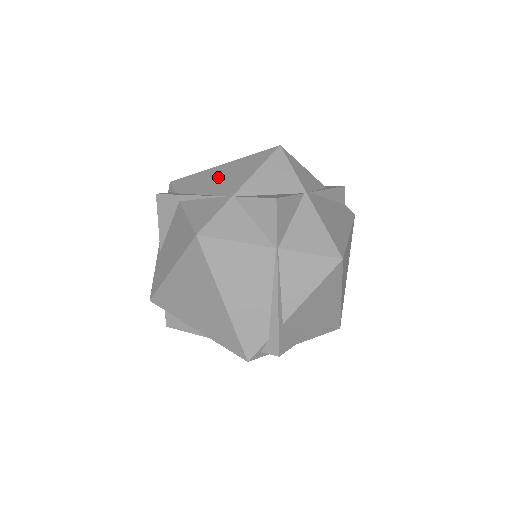
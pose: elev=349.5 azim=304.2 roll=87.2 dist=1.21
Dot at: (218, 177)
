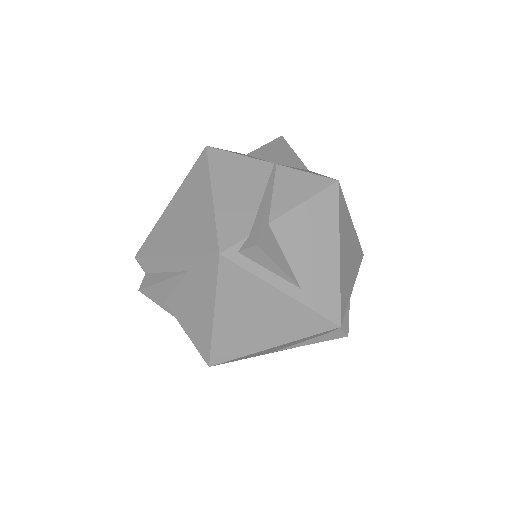
Dot at: occluded
